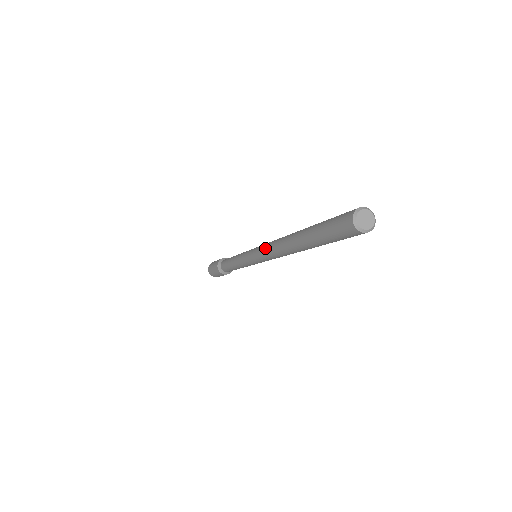
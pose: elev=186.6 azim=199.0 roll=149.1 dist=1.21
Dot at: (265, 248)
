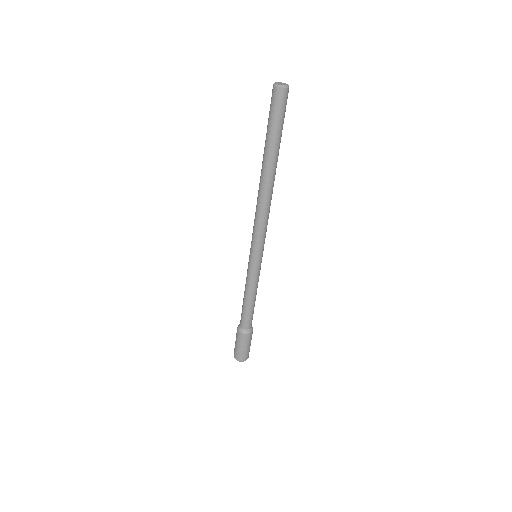
Dot at: occluded
